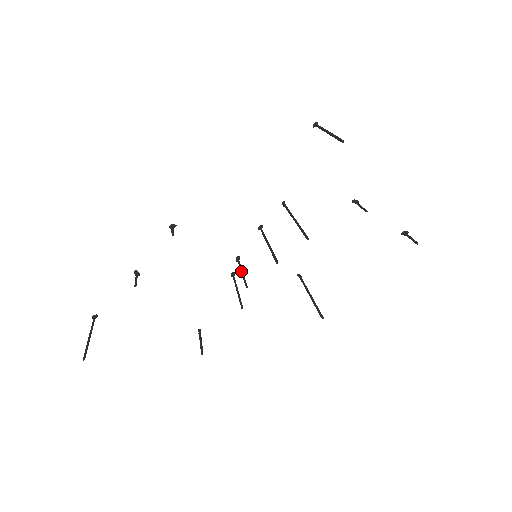
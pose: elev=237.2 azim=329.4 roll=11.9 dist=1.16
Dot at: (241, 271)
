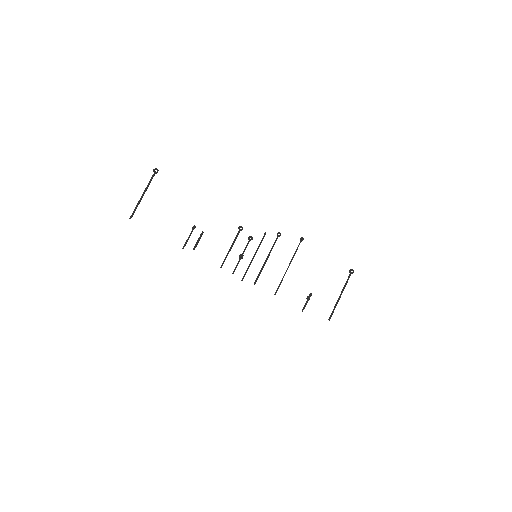
Dot at: occluded
